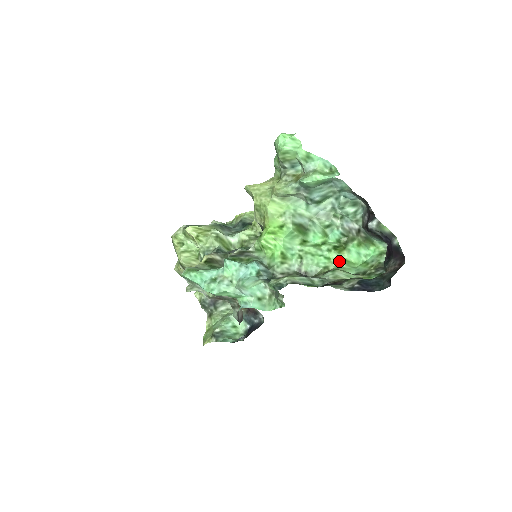
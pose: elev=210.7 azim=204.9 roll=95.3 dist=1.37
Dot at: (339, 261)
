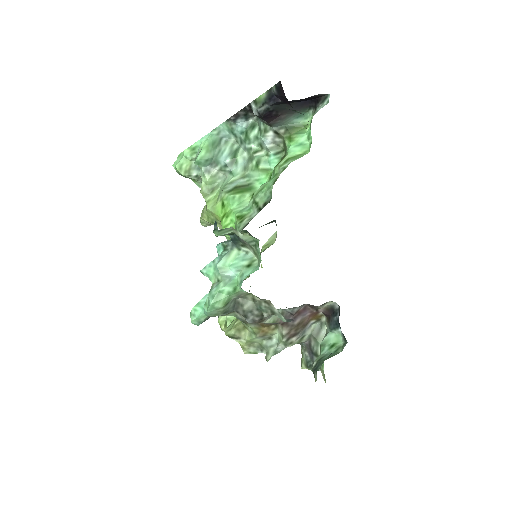
Dot at: (283, 165)
